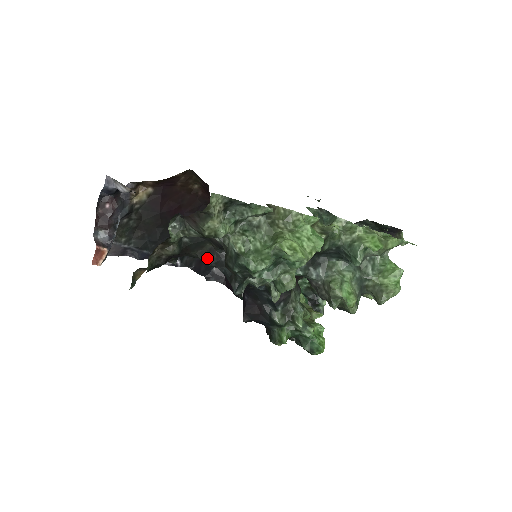
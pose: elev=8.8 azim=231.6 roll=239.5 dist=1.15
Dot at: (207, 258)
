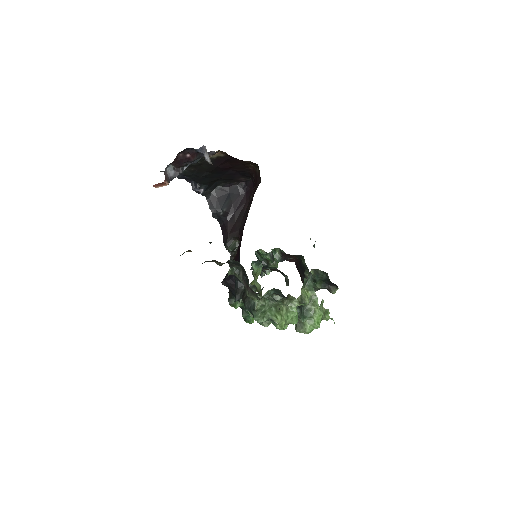
Dot at: occluded
